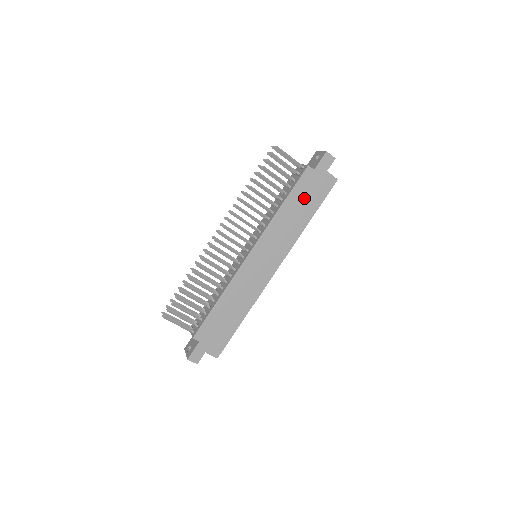
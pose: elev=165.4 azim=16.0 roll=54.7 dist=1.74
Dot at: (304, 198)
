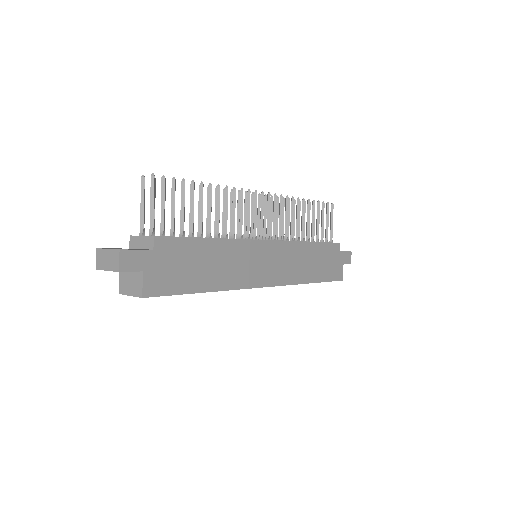
Dot at: (323, 260)
